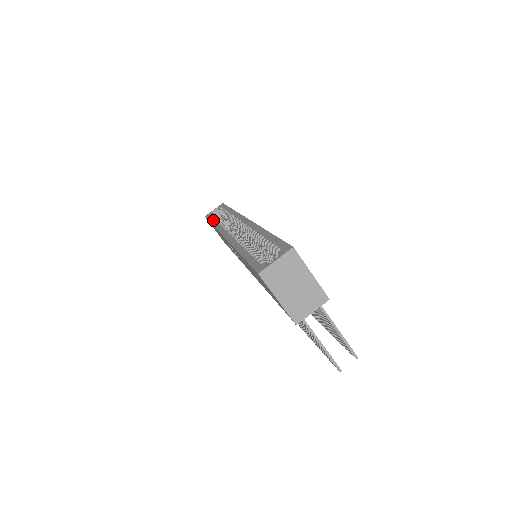
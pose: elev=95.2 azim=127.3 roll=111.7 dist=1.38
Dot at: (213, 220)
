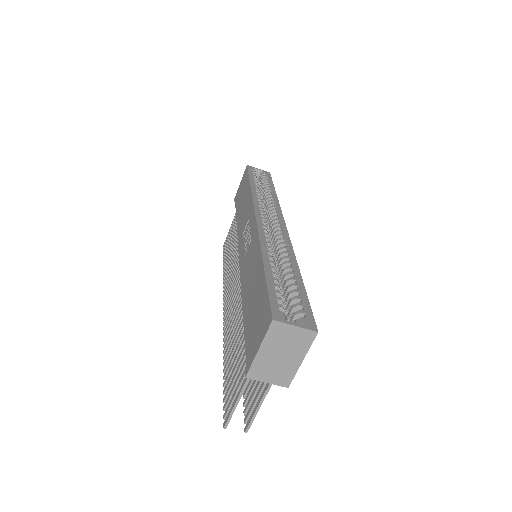
Dot at: (254, 182)
